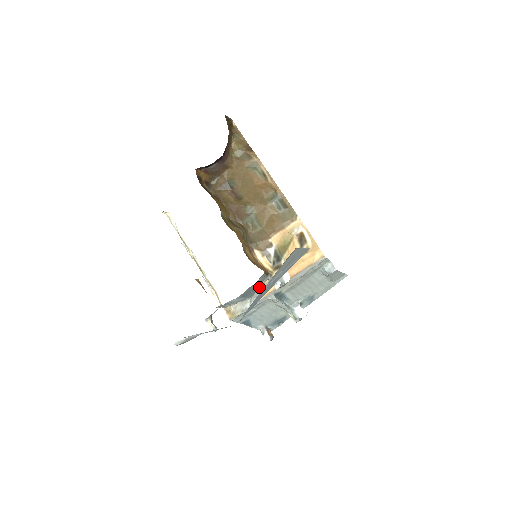
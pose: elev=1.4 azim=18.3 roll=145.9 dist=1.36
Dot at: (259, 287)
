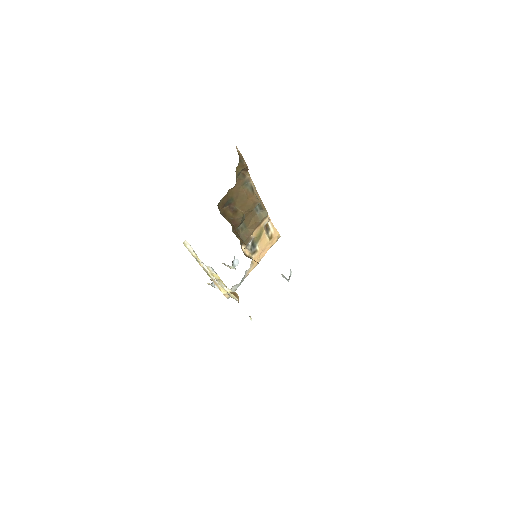
Dot at: (246, 271)
